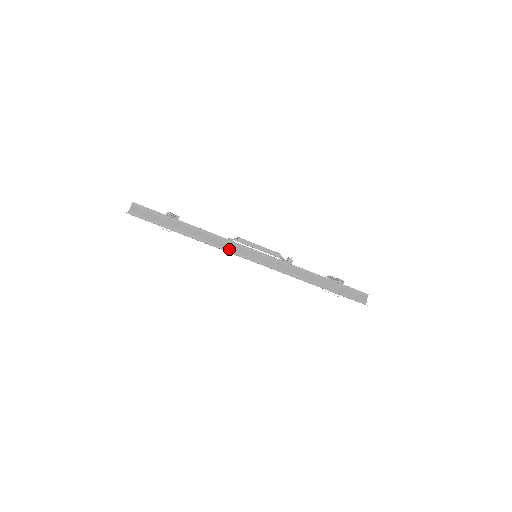
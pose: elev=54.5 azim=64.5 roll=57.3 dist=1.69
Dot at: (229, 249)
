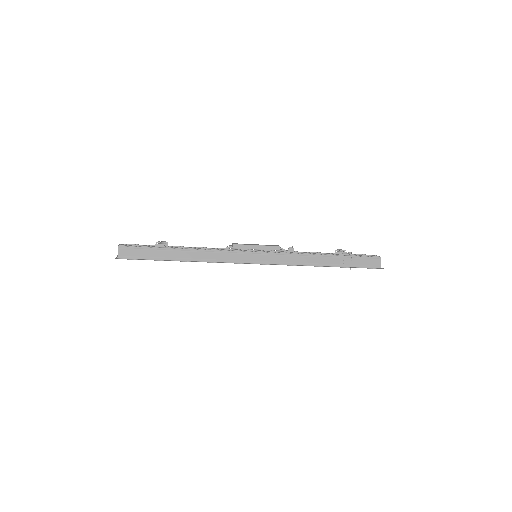
Dot at: (226, 259)
